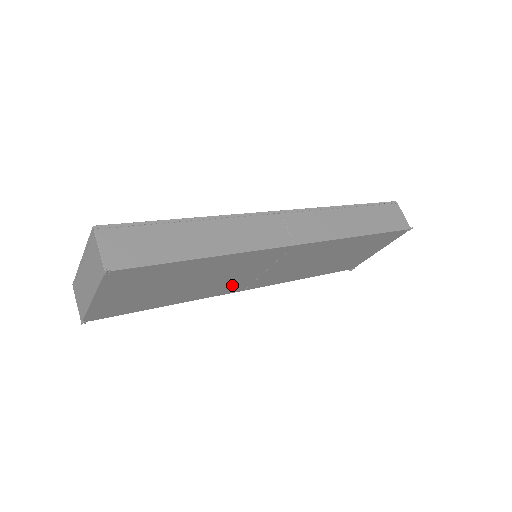
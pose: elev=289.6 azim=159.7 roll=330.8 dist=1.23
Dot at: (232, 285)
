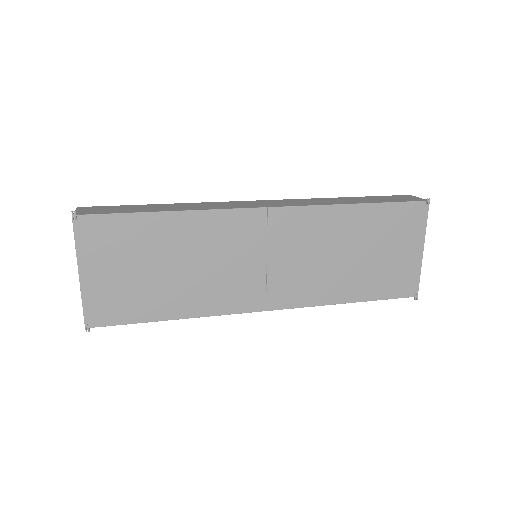
Dot at: (239, 290)
